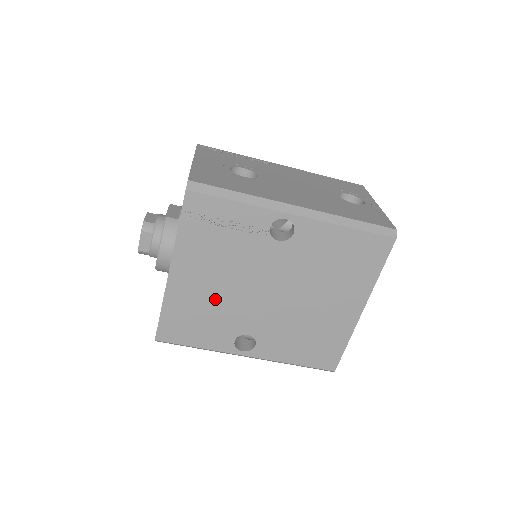
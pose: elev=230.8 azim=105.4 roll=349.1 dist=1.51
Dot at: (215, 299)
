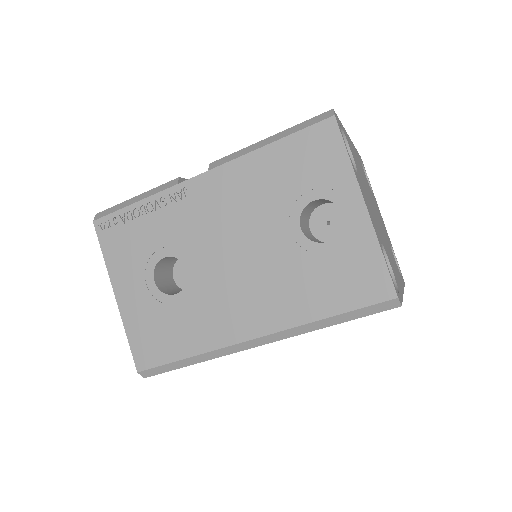
Dot at: occluded
